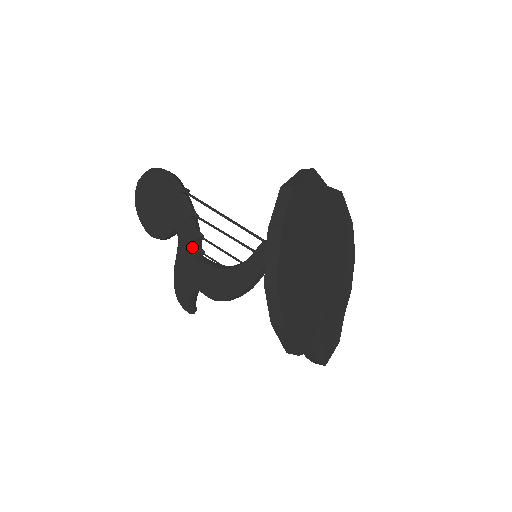
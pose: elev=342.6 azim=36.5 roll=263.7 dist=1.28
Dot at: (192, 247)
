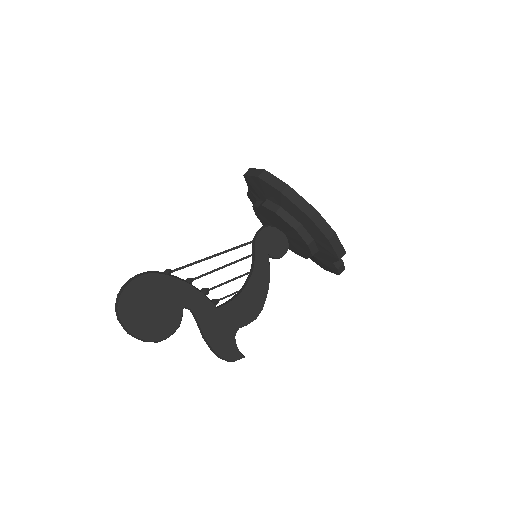
Dot at: (209, 303)
